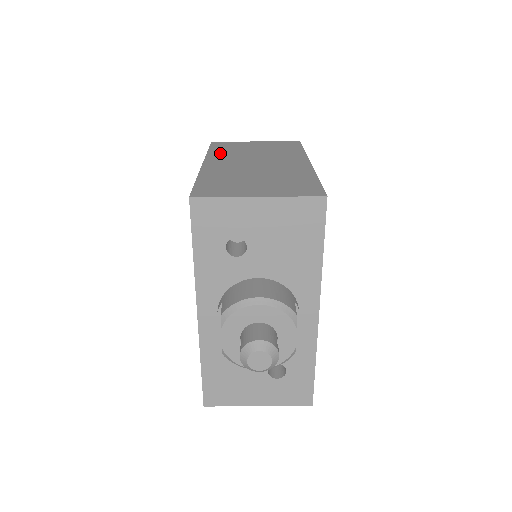
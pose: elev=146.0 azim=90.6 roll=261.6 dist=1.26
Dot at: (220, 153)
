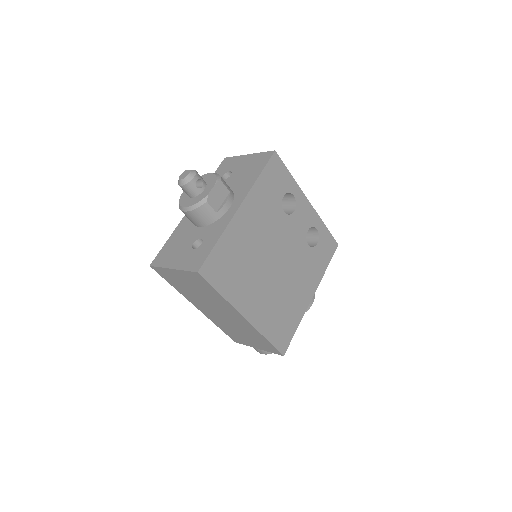
Dot at: occluded
